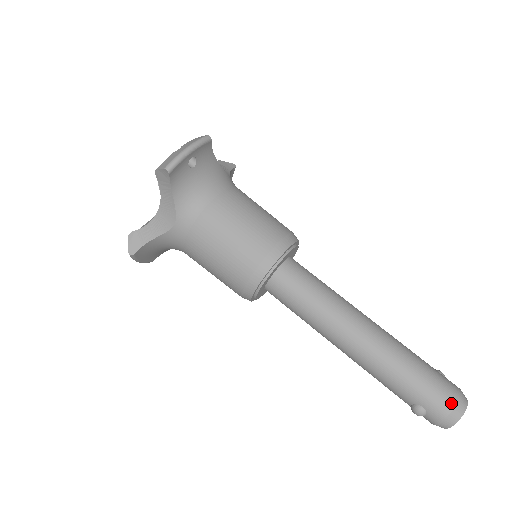
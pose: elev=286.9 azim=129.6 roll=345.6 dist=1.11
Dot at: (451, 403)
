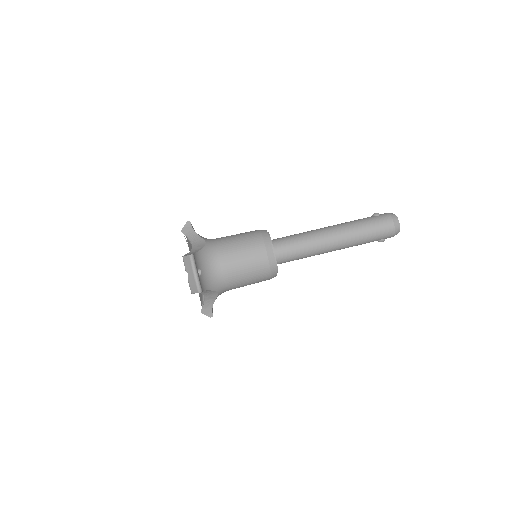
Dot at: (392, 228)
